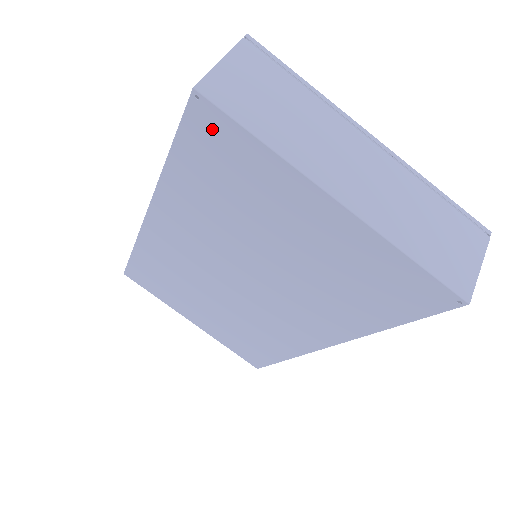
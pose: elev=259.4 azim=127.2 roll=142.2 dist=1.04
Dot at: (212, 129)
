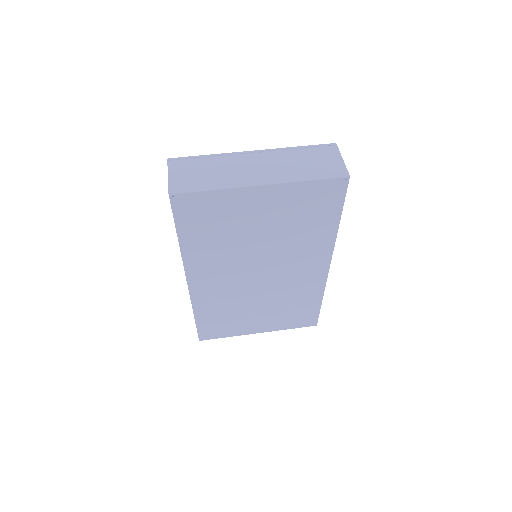
Dot at: (188, 204)
